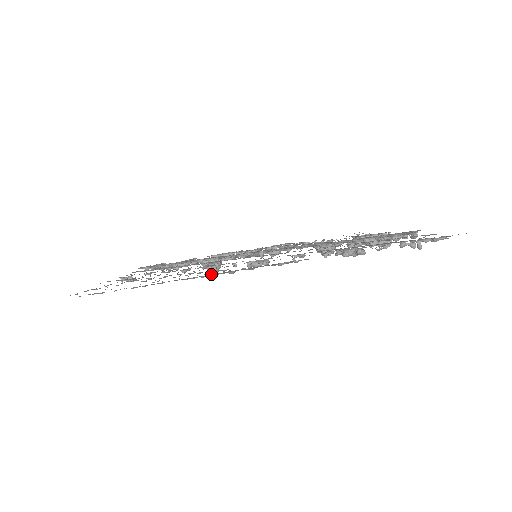
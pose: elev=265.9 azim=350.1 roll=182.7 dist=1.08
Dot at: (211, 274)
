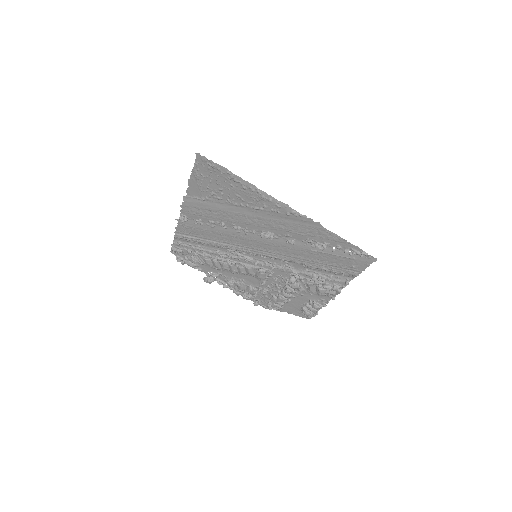
Dot at: (263, 192)
